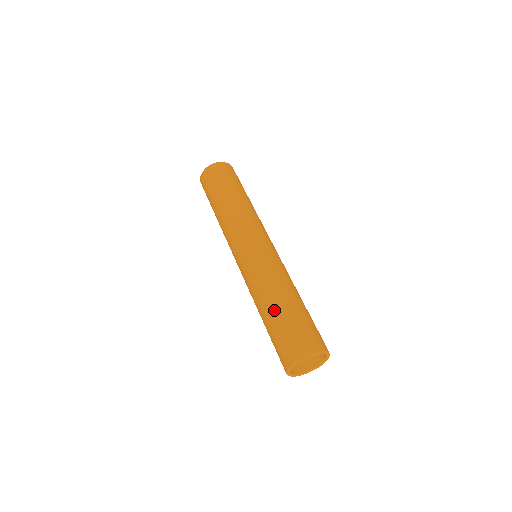
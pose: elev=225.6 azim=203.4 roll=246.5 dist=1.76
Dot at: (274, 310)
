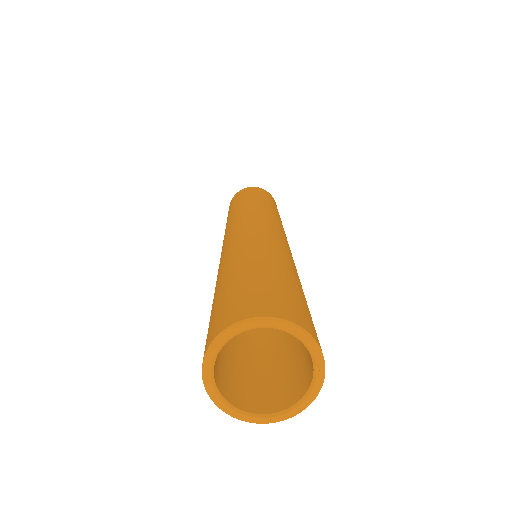
Dot at: (280, 267)
